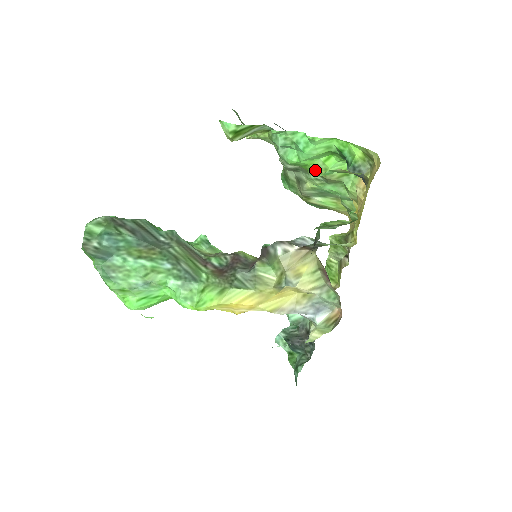
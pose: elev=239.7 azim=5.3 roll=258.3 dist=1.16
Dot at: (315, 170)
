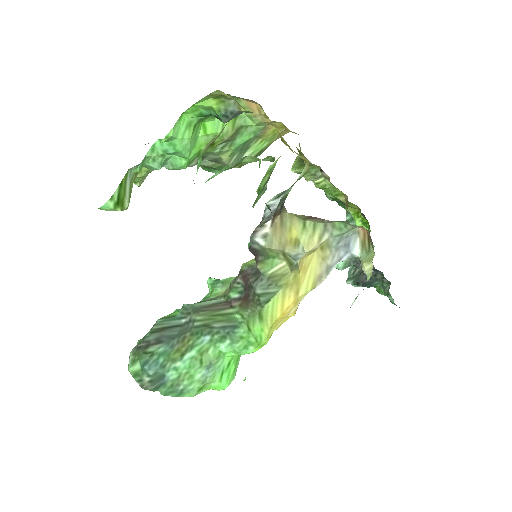
Dot at: (210, 146)
